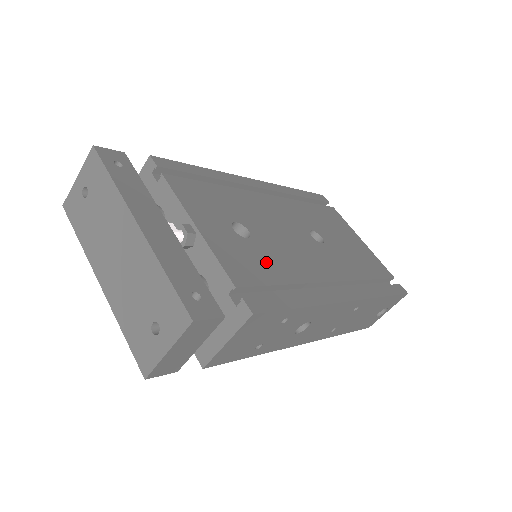
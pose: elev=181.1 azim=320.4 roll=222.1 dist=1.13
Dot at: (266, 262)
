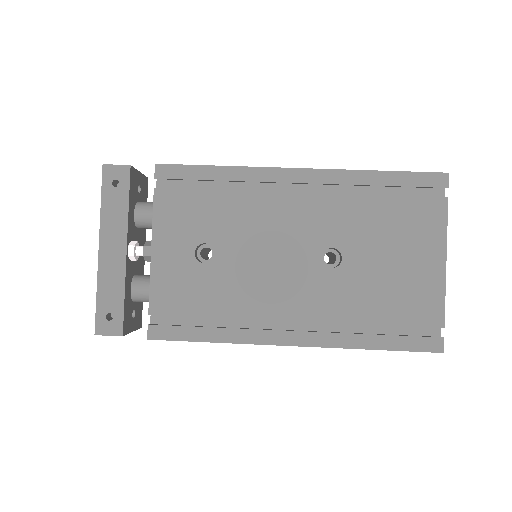
Dot at: (206, 292)
